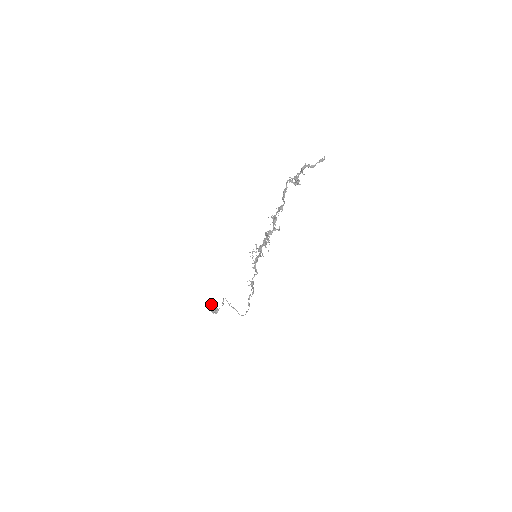
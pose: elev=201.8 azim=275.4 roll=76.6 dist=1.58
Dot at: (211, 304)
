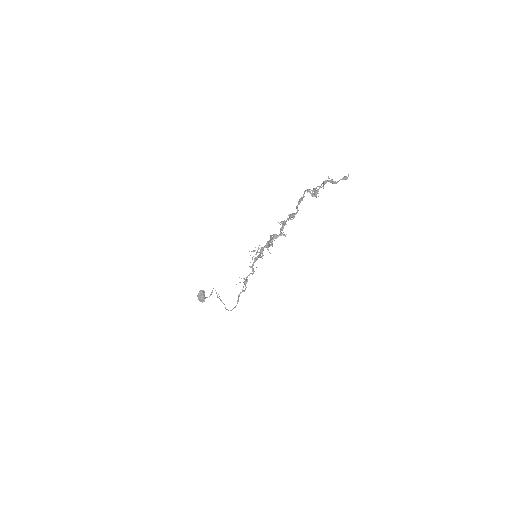
Dot at: (199, 291)
